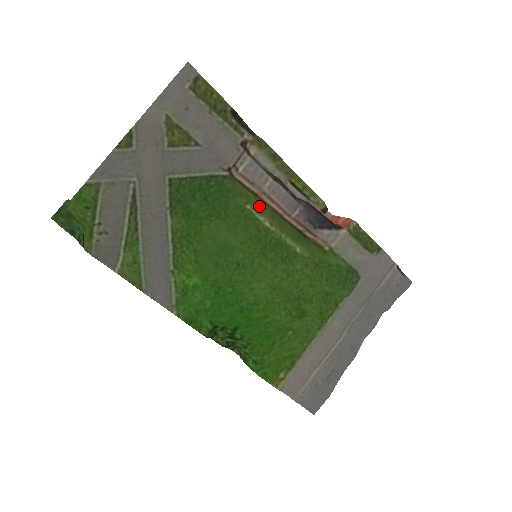
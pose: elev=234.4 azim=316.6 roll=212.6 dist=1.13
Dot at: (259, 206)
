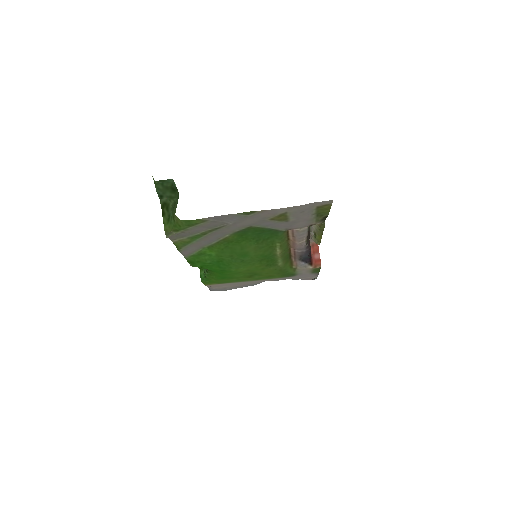
Dot at: (284, 245)
